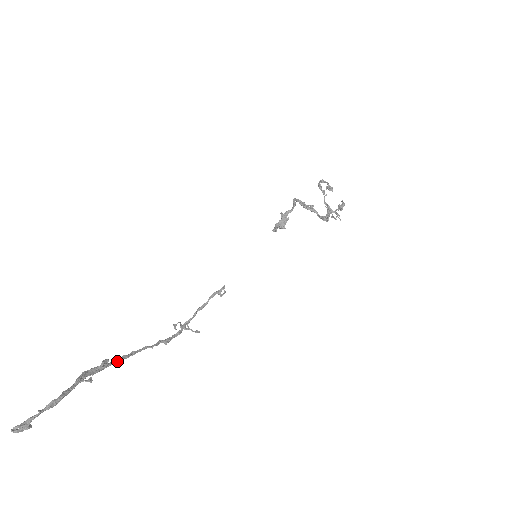
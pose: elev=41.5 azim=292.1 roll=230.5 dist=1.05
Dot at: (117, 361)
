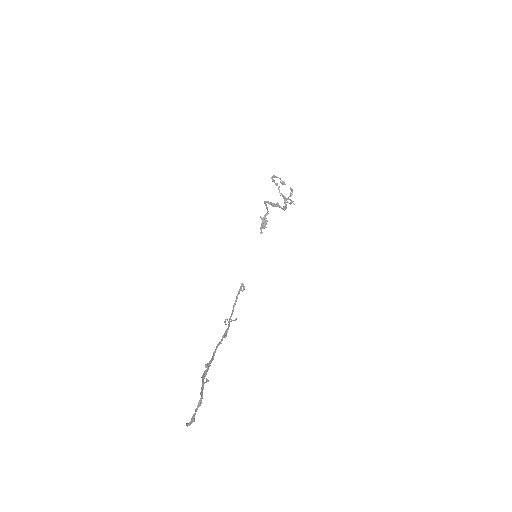
Dot at: (211, 362)
